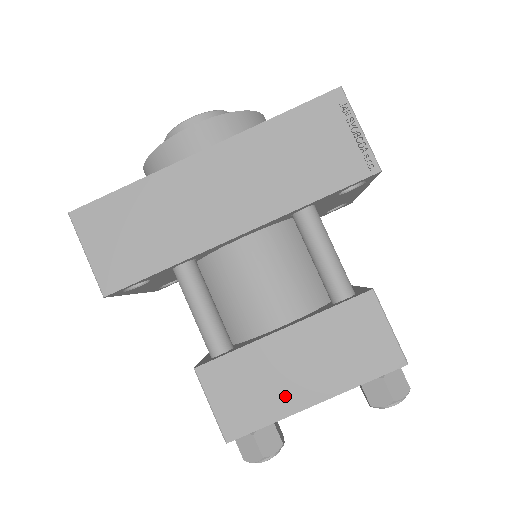
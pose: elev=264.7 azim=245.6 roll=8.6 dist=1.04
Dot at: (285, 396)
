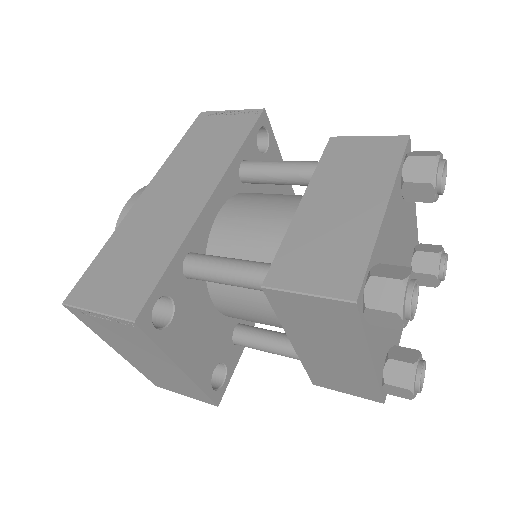
Dot at: (356, 227)
